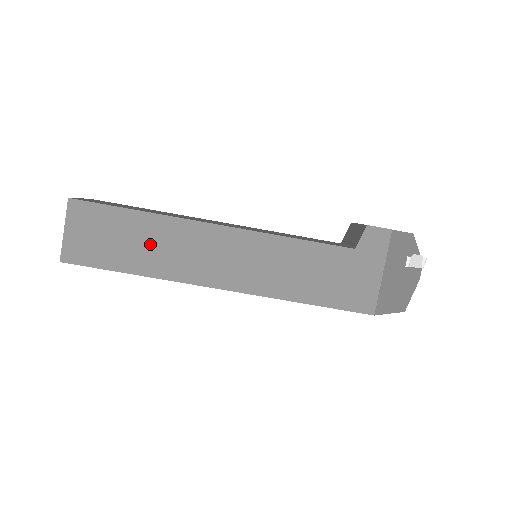
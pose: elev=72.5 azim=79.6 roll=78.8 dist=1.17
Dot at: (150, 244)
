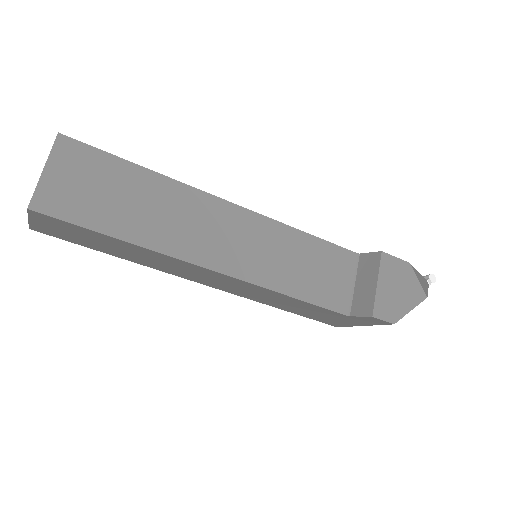
Dot at: (135, 254)
